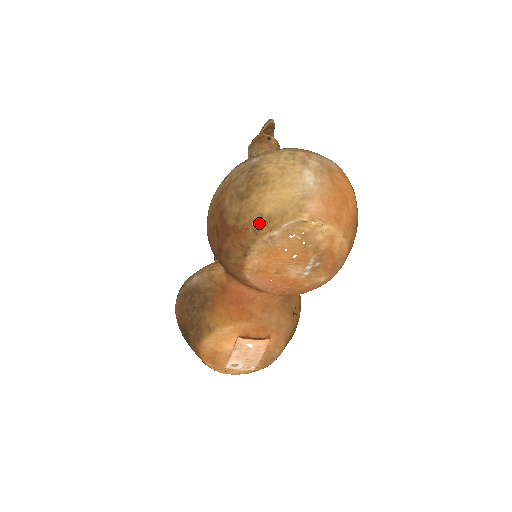
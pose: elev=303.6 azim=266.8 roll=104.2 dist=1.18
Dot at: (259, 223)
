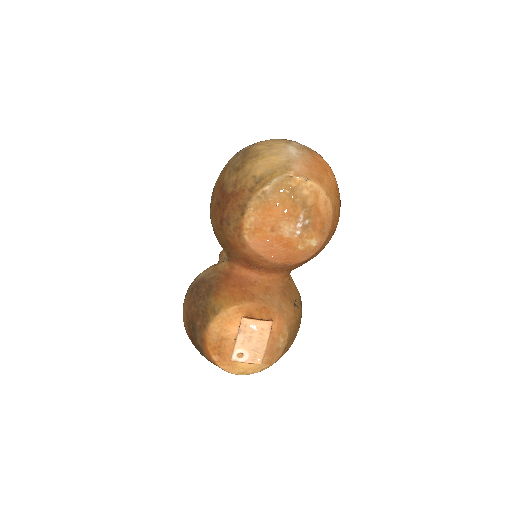
Dot at: (253, 183)
